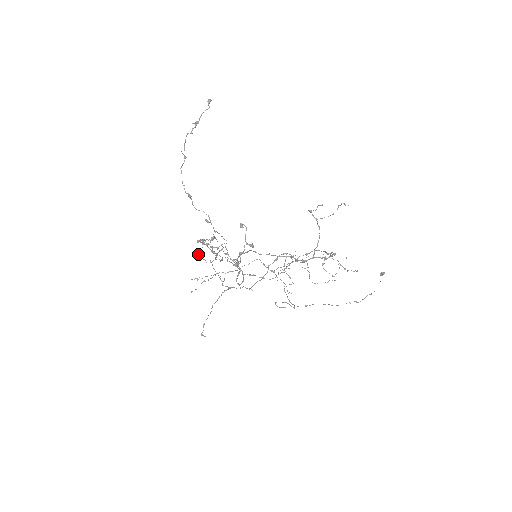
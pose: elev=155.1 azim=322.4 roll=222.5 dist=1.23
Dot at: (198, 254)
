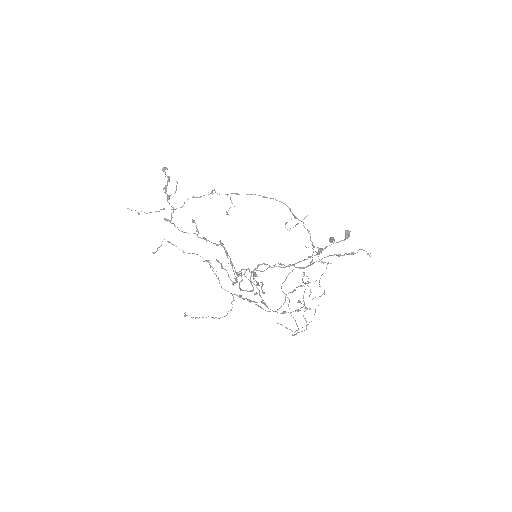
Dot at: (170, 221)
